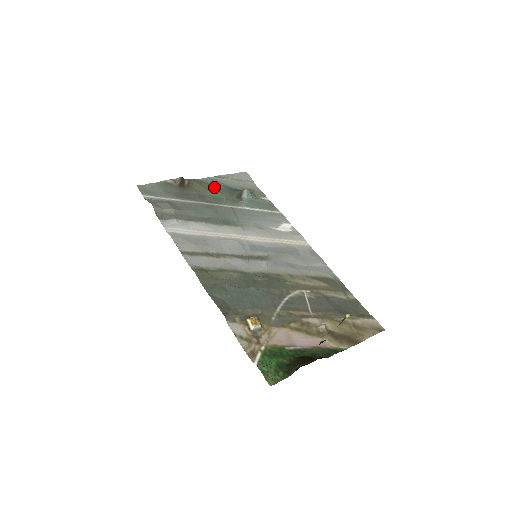
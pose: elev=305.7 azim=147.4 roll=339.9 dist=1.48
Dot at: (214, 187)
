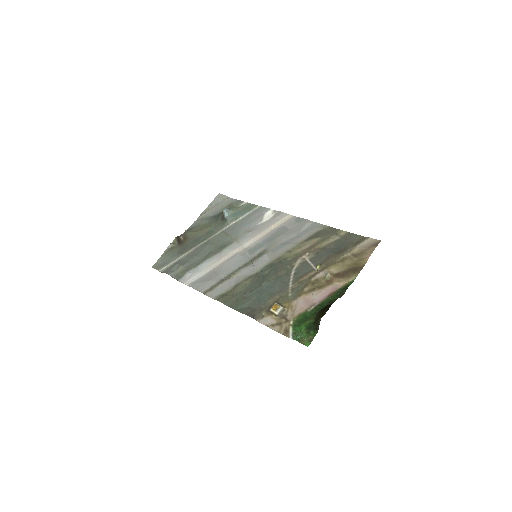
Dot at: (202, 225)
